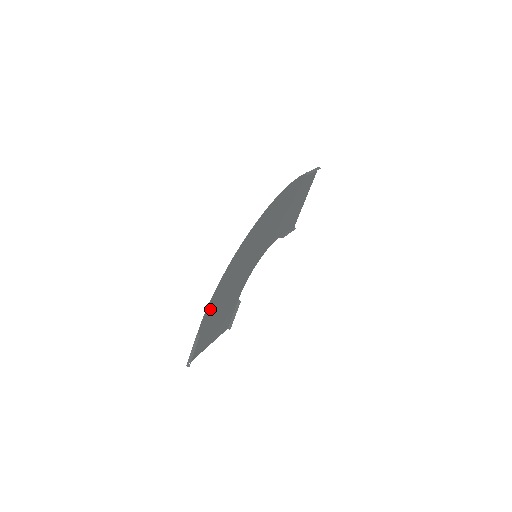
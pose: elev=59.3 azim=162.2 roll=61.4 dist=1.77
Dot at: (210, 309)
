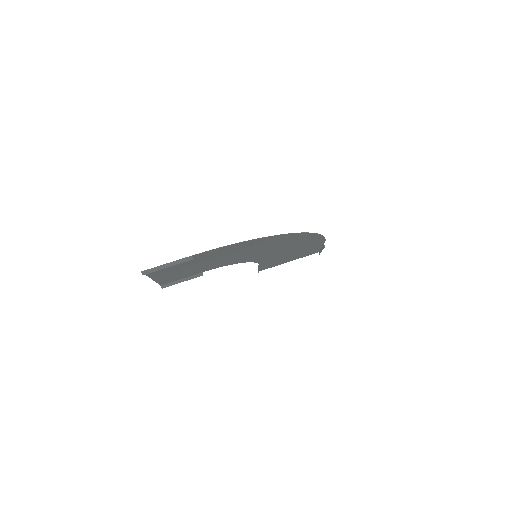
Dot at: (220, 250)
